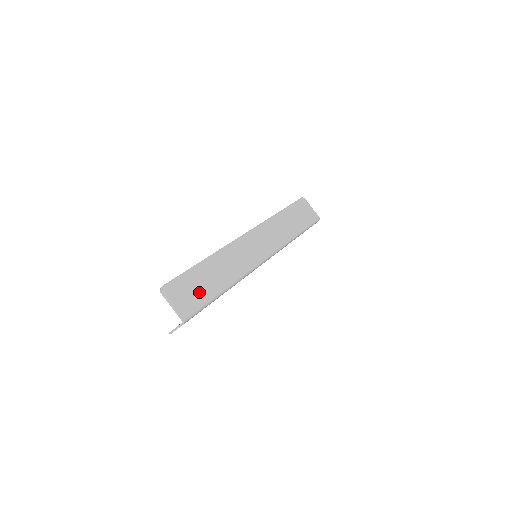
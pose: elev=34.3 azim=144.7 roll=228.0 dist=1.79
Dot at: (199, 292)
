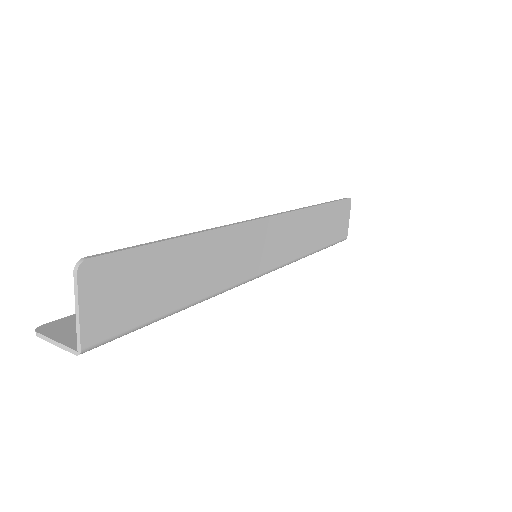
Dot at: (146, 297)
